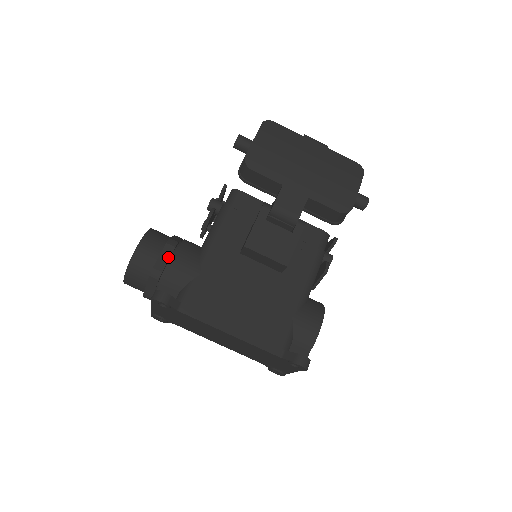
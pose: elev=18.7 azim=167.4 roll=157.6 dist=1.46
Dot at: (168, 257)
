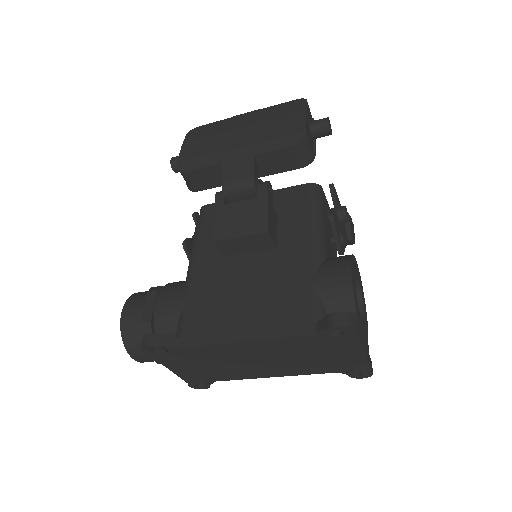
Dot at: (153, 304)
